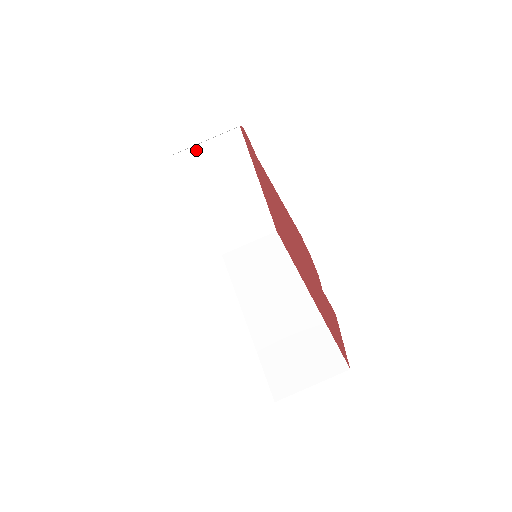
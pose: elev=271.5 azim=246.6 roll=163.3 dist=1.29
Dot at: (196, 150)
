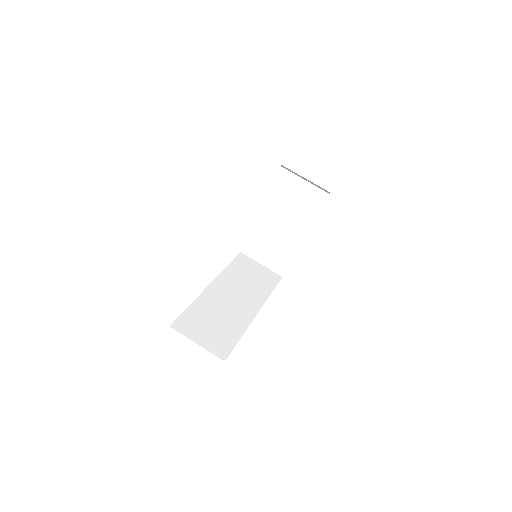
Dot at: (295, 179)
